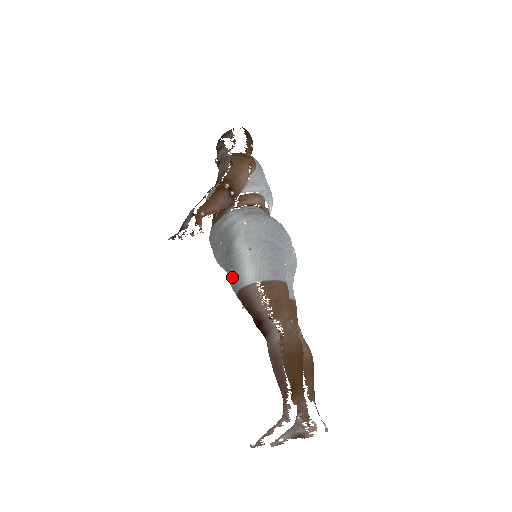
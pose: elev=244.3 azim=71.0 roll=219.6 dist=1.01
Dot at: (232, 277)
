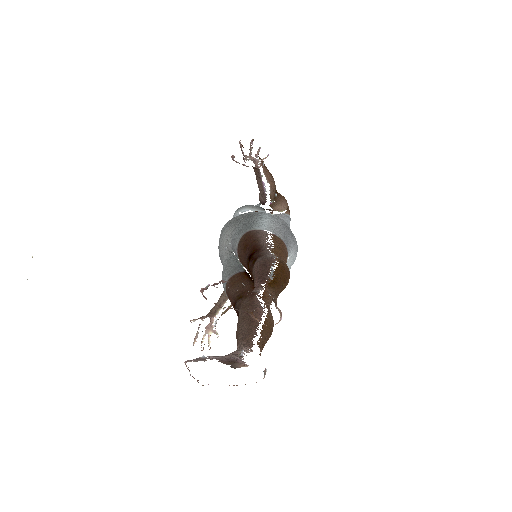
Dot at: (245, 225)
